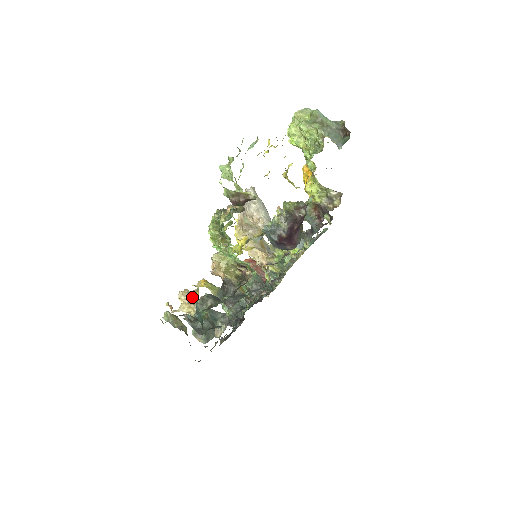
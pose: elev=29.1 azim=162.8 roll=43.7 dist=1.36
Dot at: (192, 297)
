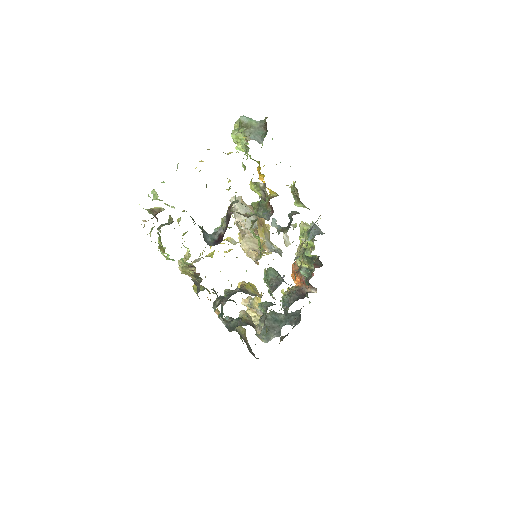
Dot at: (253, 303)
